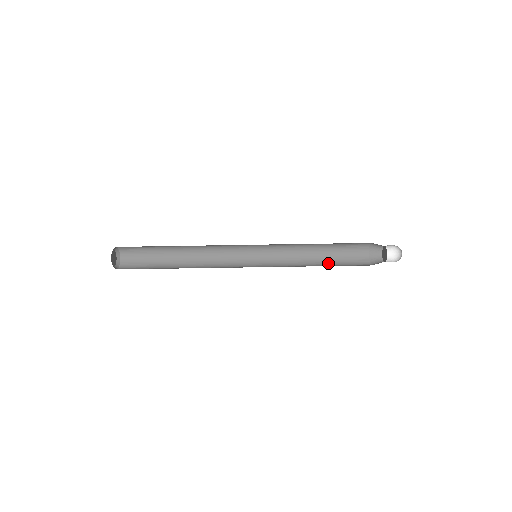
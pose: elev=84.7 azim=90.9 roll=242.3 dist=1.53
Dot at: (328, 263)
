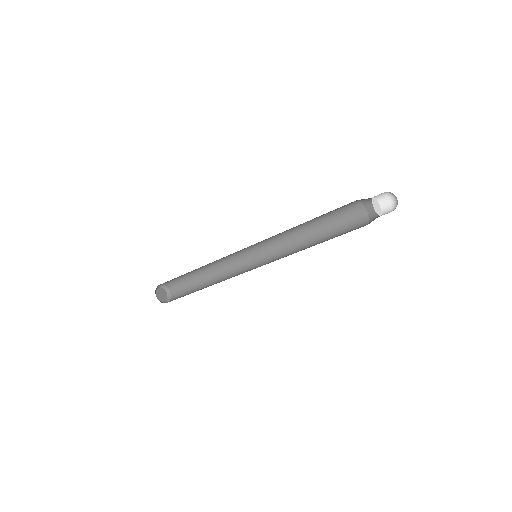
Dot at: (322, 225)
